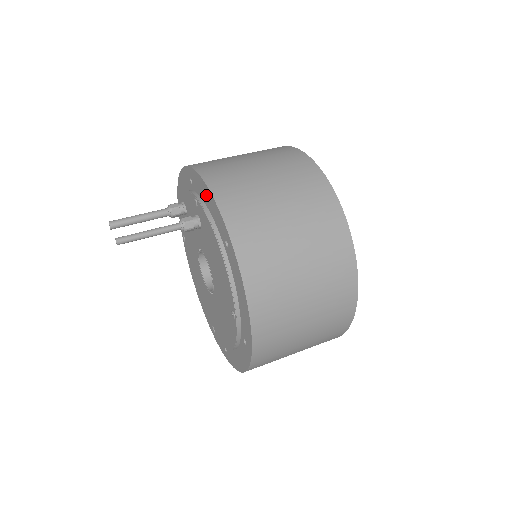
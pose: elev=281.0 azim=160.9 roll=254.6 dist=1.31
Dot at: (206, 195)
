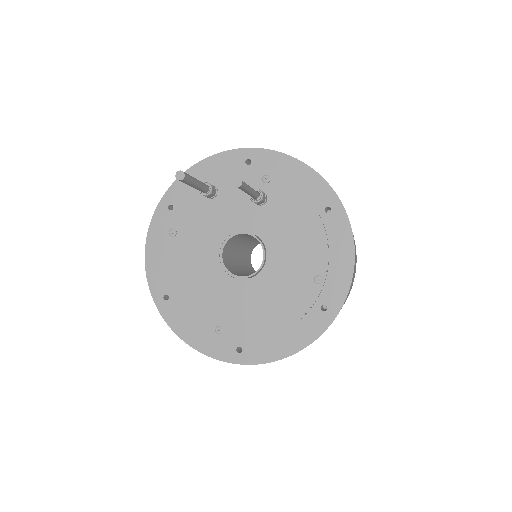
Dot at: (294, 170)
